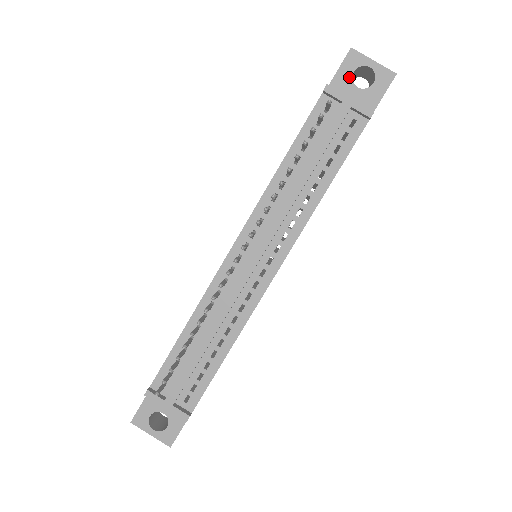
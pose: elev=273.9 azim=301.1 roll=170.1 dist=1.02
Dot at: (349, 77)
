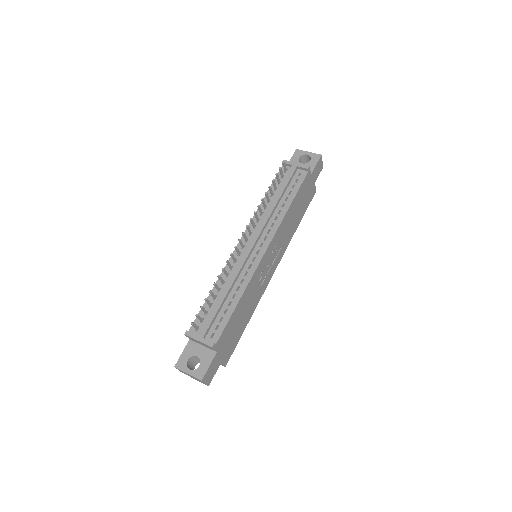
Dot at: (297, 160)
